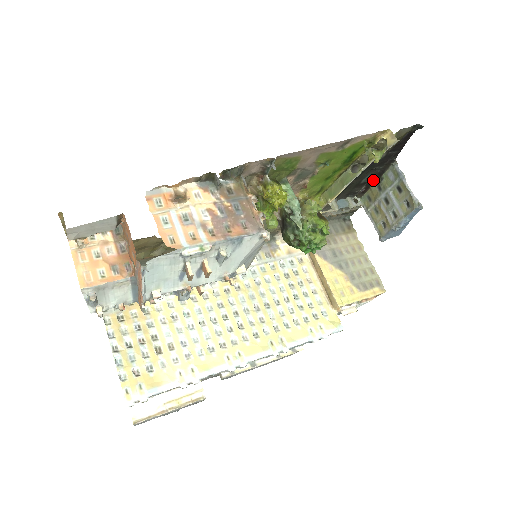
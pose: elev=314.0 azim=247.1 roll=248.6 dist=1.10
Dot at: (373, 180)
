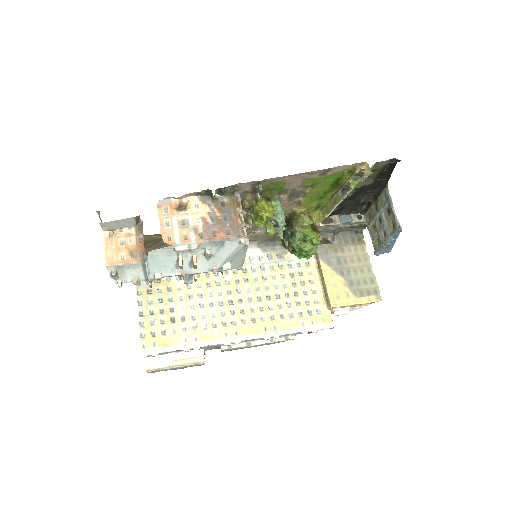
Dot at: (371, 201)
